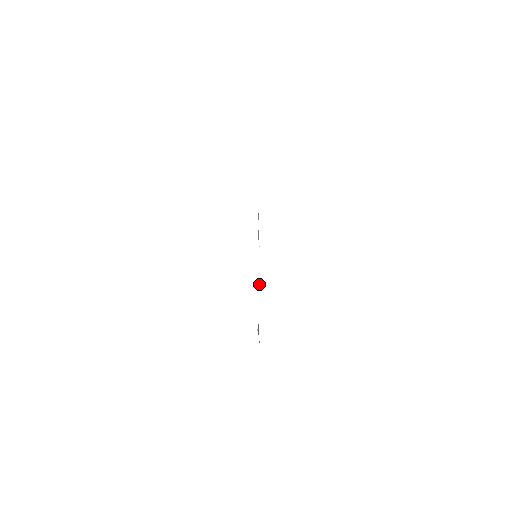
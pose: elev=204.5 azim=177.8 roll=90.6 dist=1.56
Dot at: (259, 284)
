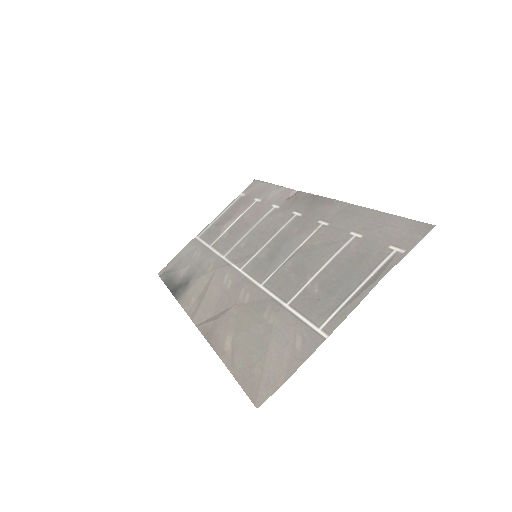
Dot at: (221, 230)
